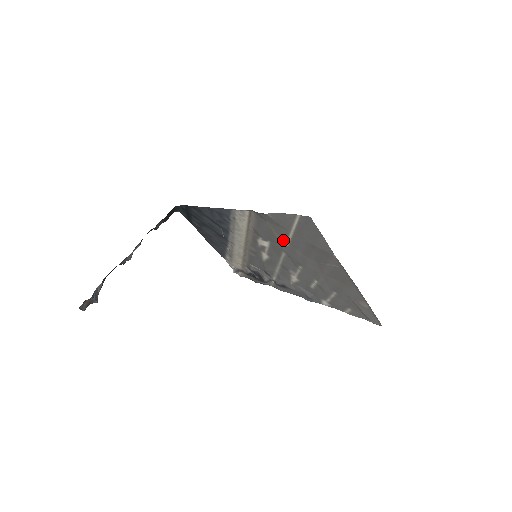
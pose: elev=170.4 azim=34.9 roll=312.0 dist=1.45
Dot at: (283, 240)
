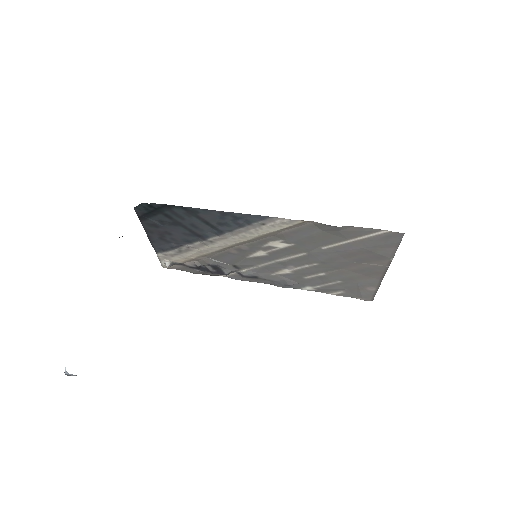
Dot at: (322, 244)
